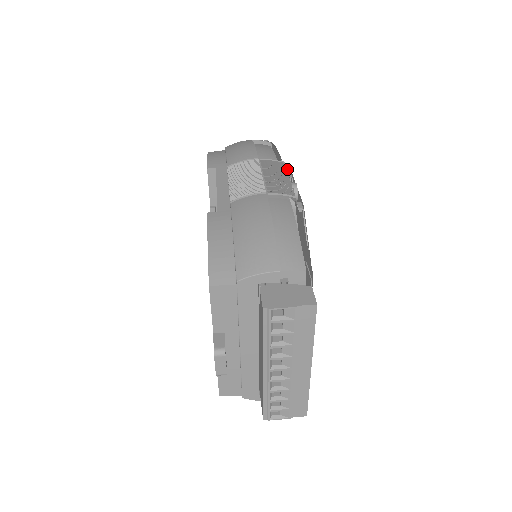
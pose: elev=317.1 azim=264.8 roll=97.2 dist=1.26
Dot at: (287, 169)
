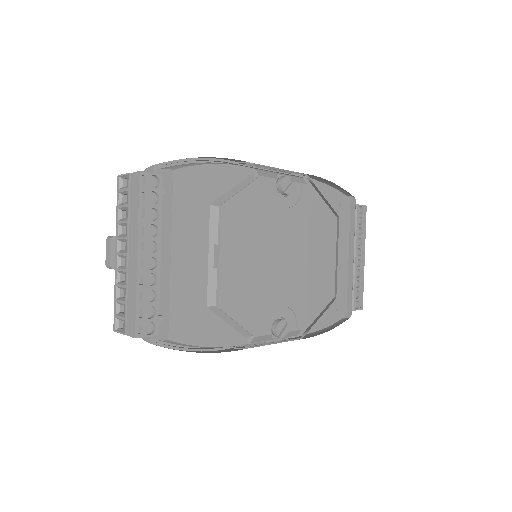
Dot at: (316, 187)
